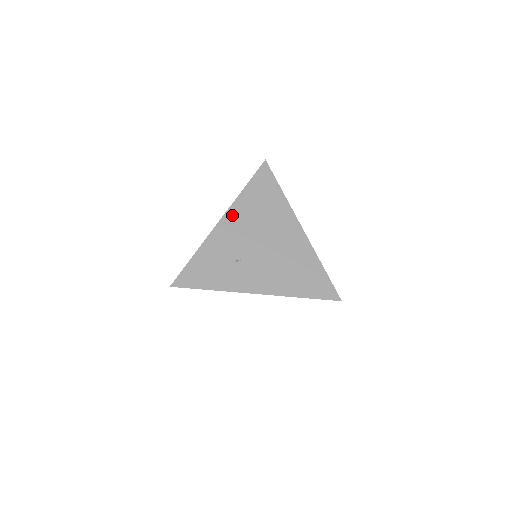
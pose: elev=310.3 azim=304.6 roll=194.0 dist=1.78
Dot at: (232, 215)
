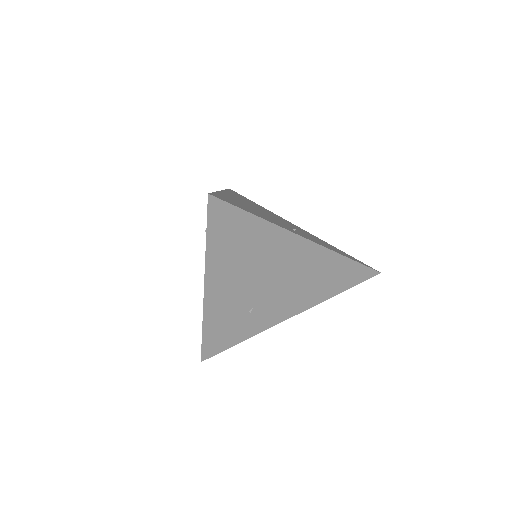
Dot at: (214, 280)
